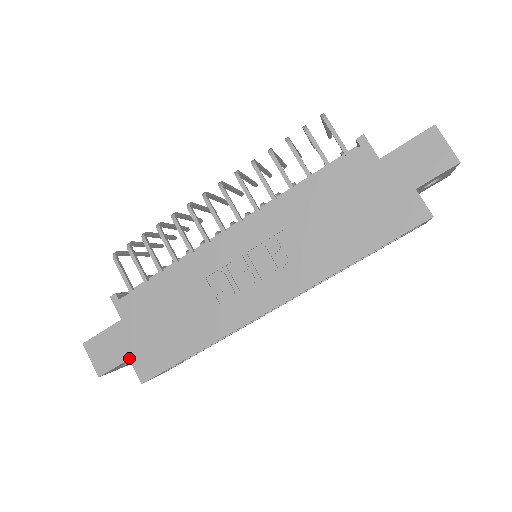
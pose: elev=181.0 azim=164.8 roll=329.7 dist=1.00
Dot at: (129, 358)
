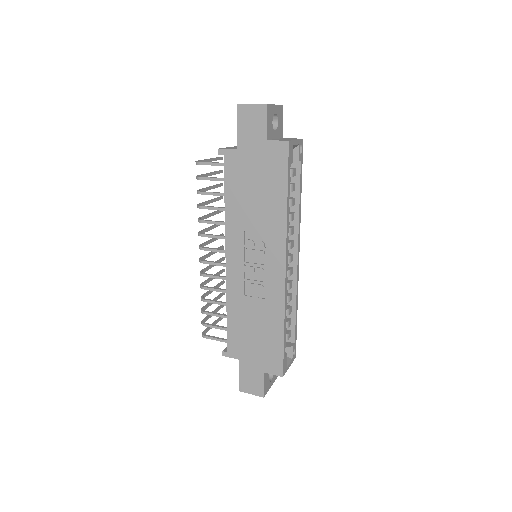
Dot at: (263, 372)
